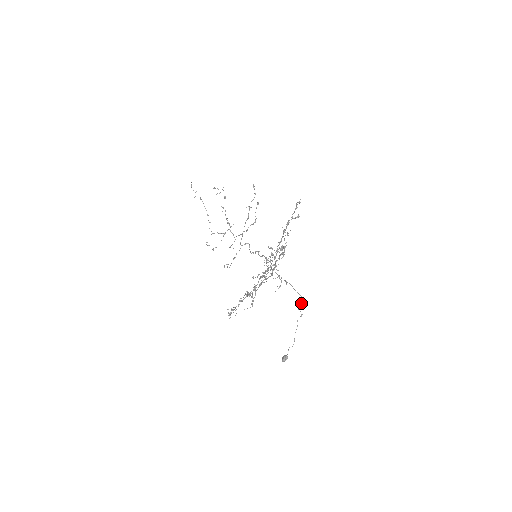
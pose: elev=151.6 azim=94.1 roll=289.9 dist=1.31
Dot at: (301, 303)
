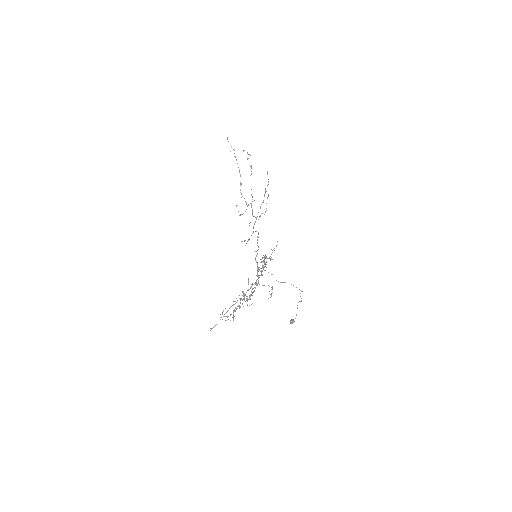
Dot at: (302, 291)
